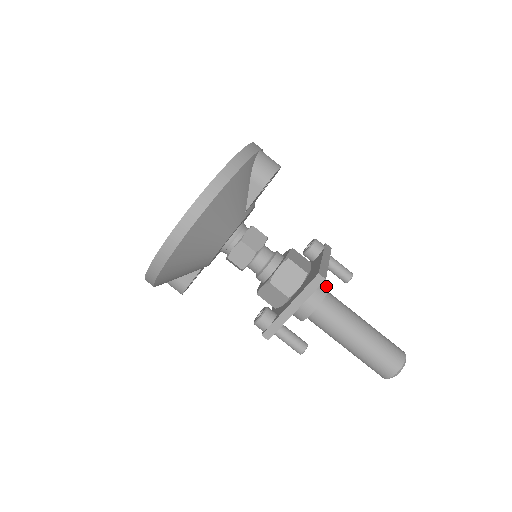
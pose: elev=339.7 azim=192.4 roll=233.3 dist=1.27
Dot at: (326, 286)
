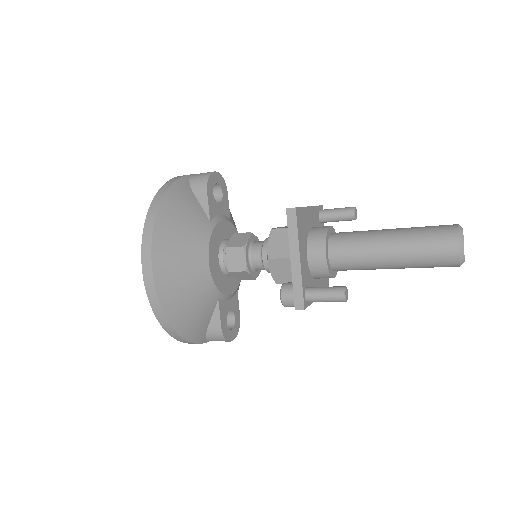
Dot at: (325, 227)
